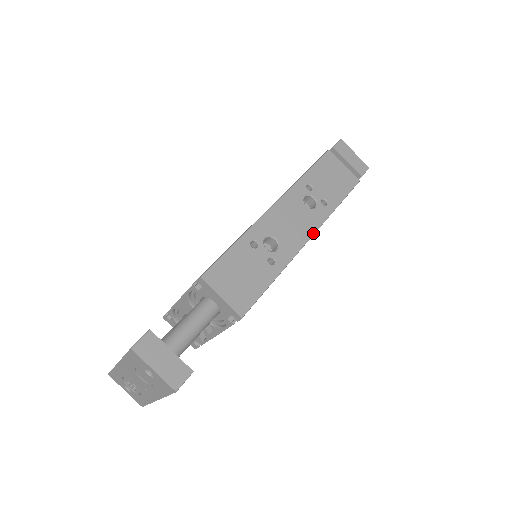
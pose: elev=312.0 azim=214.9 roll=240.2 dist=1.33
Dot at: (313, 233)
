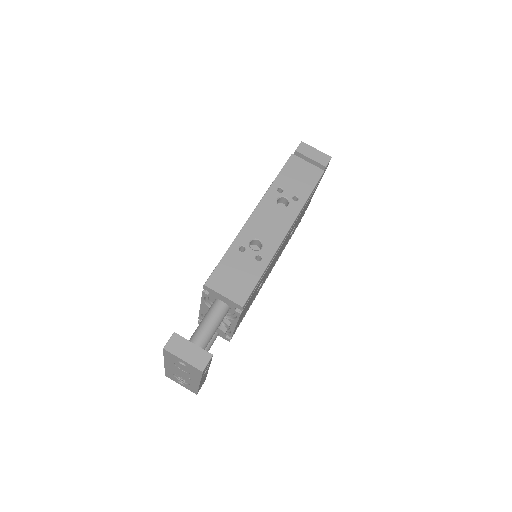
Dot at: (290, 226)
